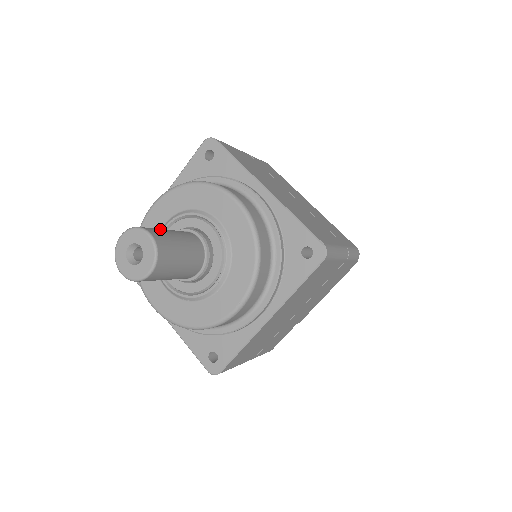
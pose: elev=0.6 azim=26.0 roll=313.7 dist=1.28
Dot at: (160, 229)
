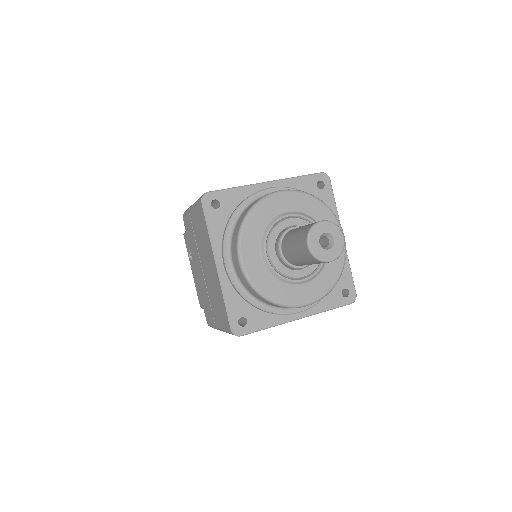
Dot at: (303, 228)
